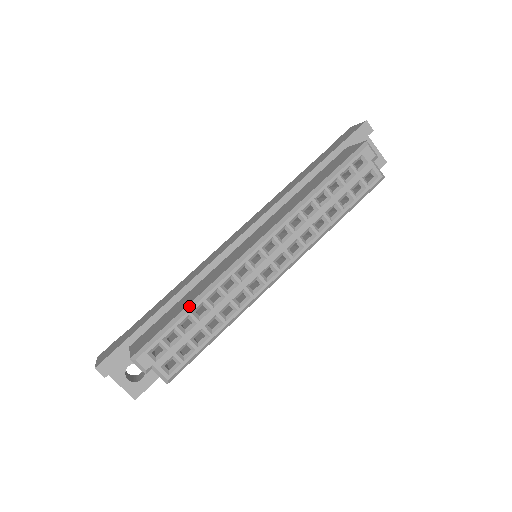
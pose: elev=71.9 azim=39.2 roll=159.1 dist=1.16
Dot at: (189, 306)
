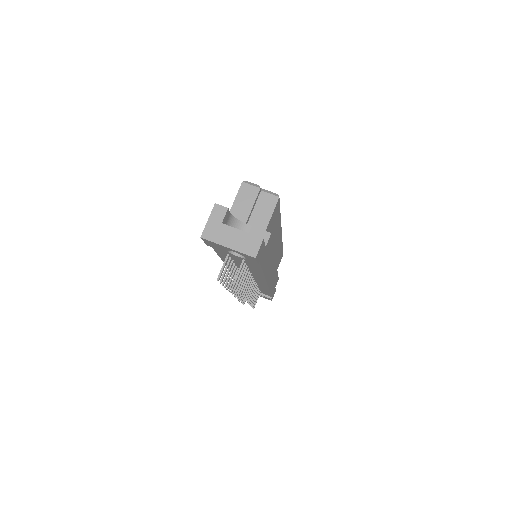
Dot at: occluded
